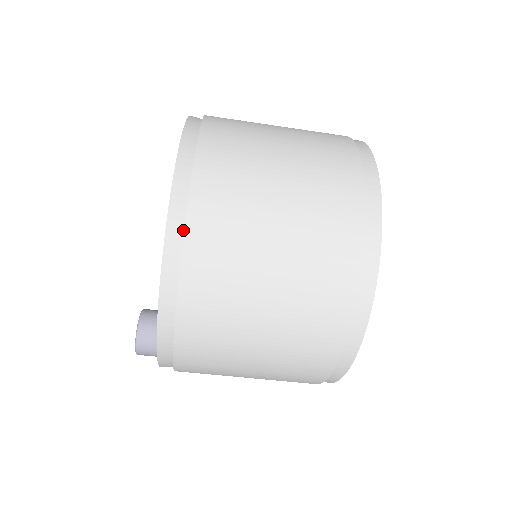
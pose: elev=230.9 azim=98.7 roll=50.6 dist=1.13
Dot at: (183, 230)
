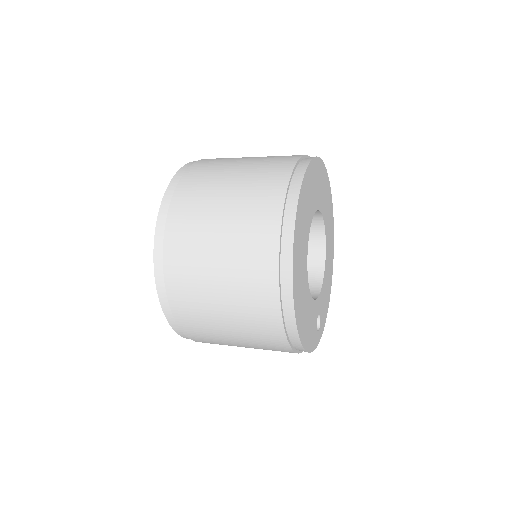
Dot at: (164, 271)
